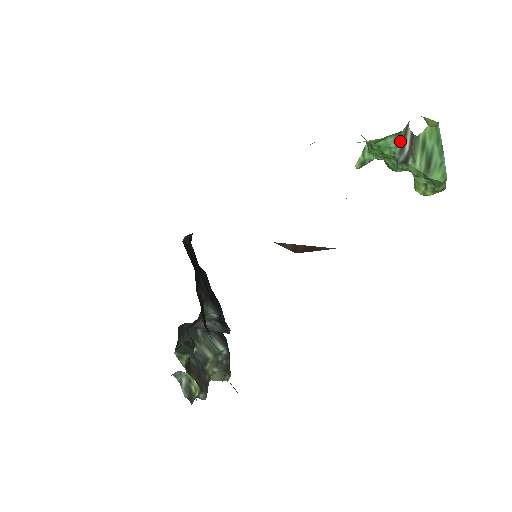
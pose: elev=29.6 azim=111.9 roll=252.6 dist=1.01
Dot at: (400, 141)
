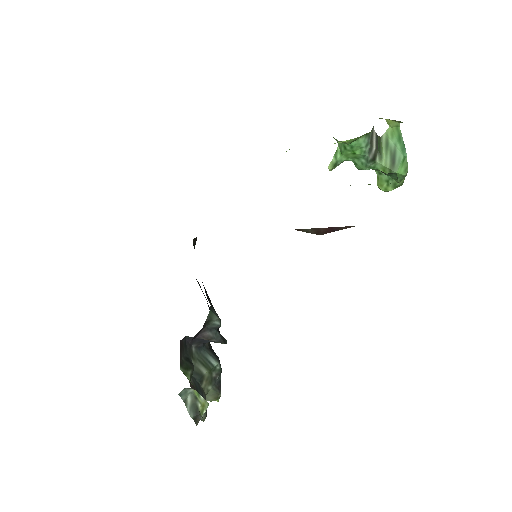
Dot at: (369, 141)
